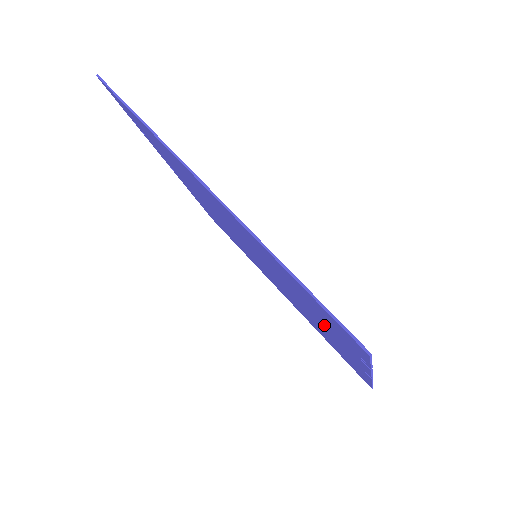
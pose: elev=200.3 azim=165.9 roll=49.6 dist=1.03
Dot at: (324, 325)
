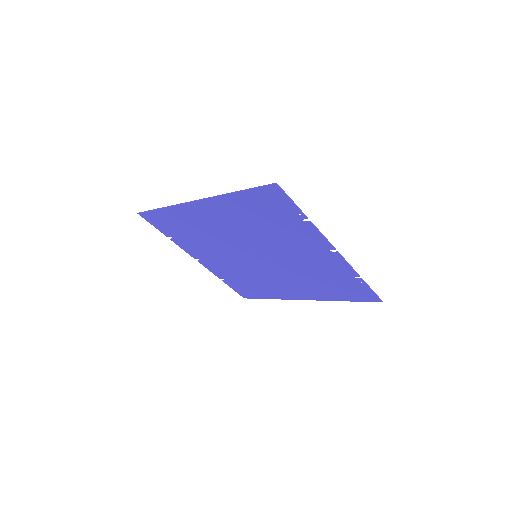
Dot at: (292, 238)
